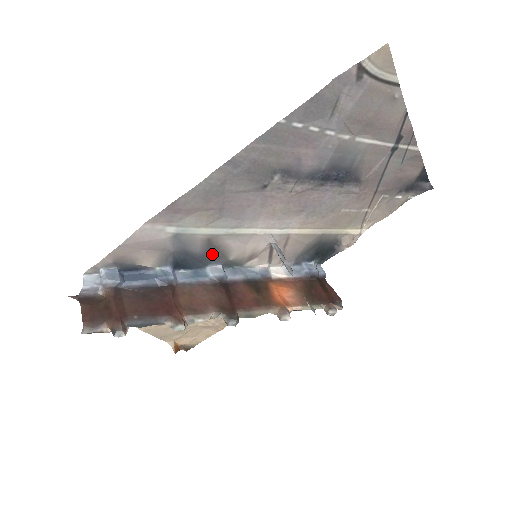
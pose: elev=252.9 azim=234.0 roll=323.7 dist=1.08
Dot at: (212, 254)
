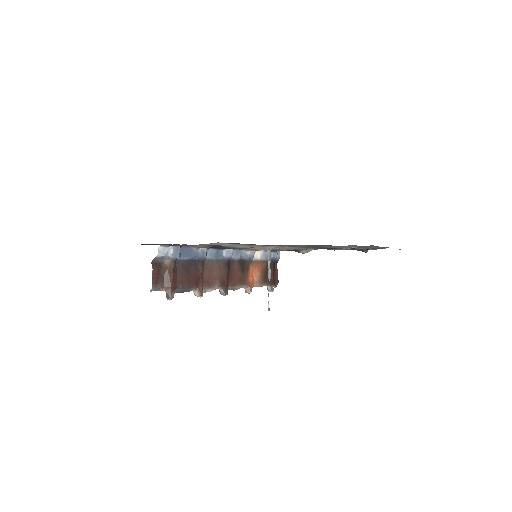
Dot at: occluded
